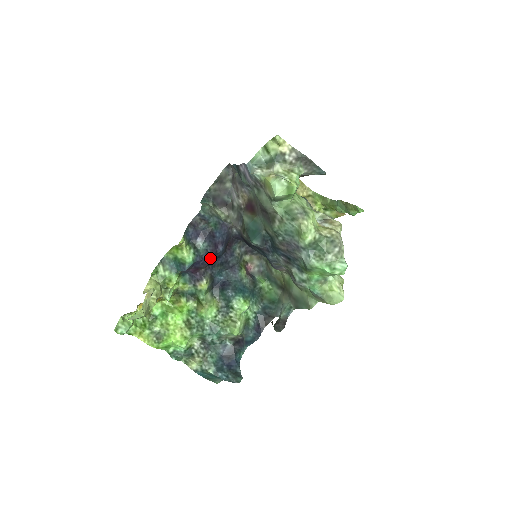
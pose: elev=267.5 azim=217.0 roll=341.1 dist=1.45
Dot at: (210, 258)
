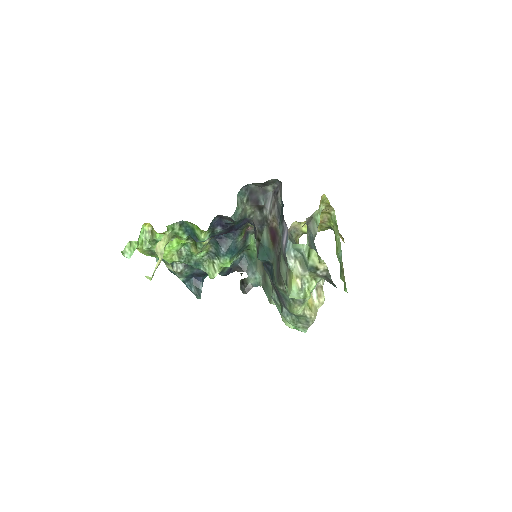
Dot at: (221, 234)
